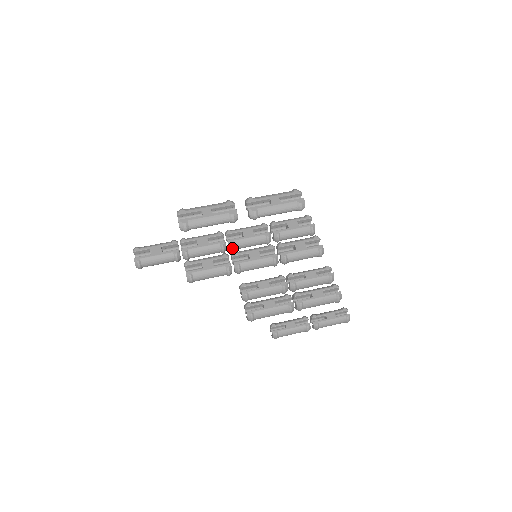
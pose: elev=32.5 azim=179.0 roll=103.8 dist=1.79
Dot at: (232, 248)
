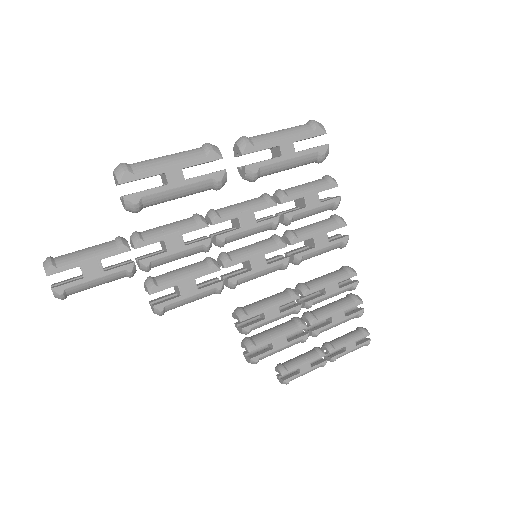
Dot at: occluded
